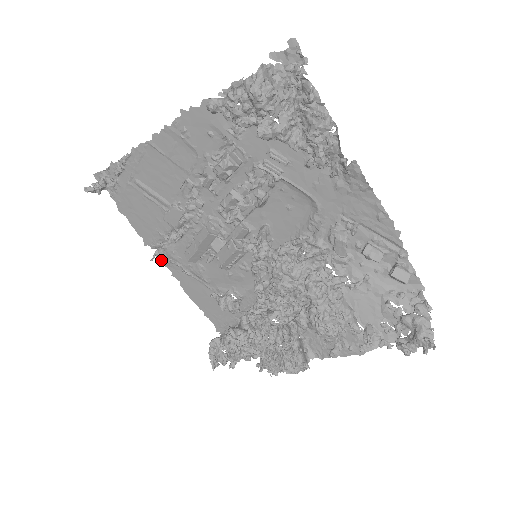
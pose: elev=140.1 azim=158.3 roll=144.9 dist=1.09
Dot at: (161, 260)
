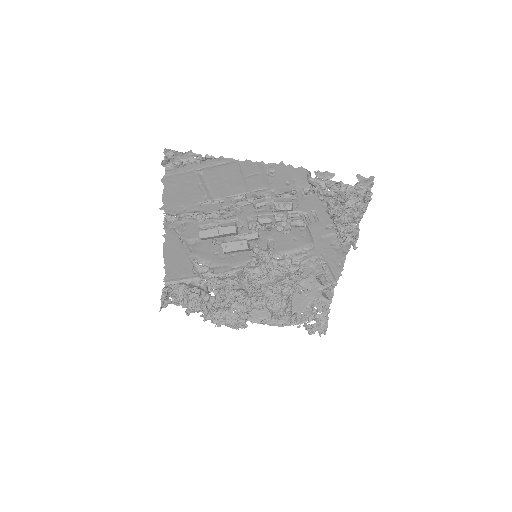
Dot at: (165, 224)
